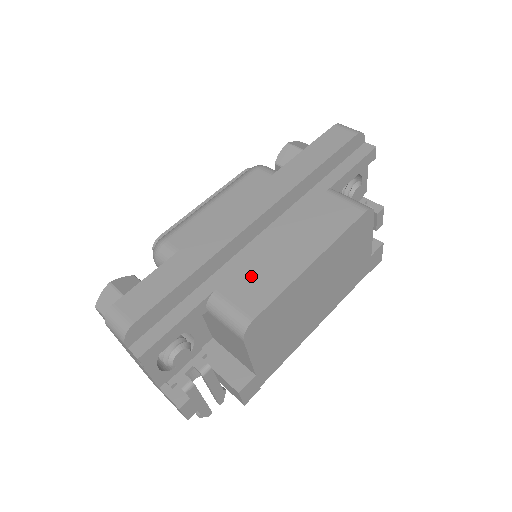
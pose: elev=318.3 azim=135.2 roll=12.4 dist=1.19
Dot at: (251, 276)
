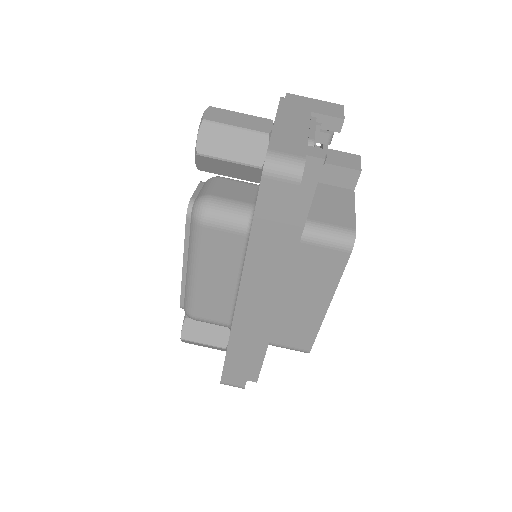
Dot at: (287, 329)
